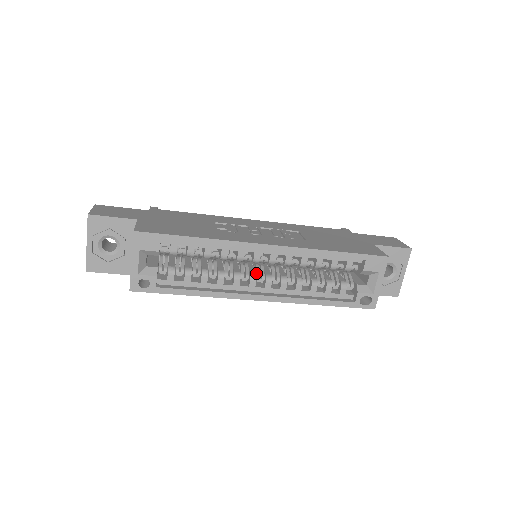
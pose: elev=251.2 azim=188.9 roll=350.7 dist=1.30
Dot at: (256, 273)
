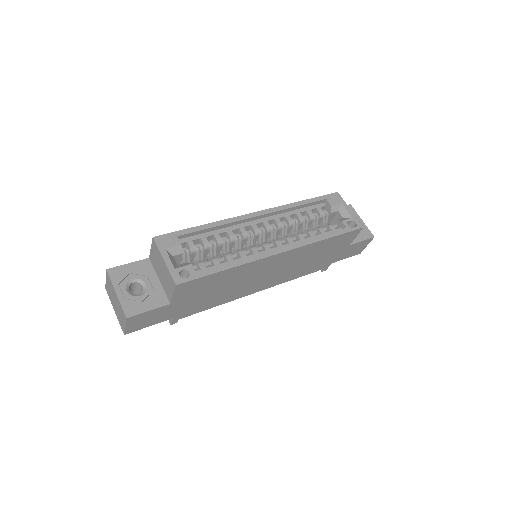
Dot at: occluded
